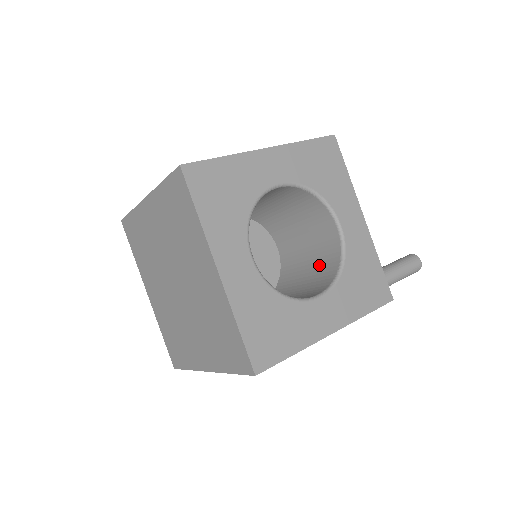
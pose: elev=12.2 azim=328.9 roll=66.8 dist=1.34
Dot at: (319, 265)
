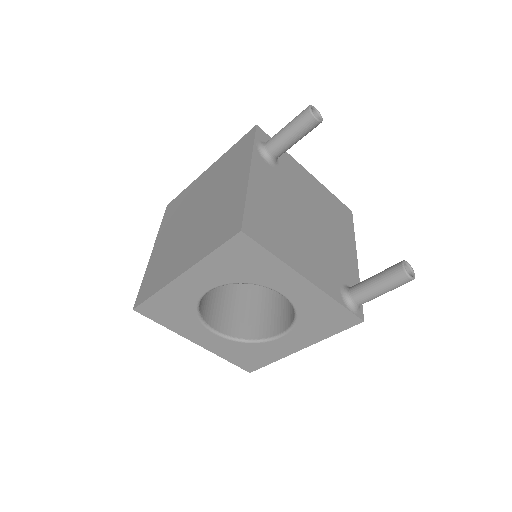
Dot at: occluded
